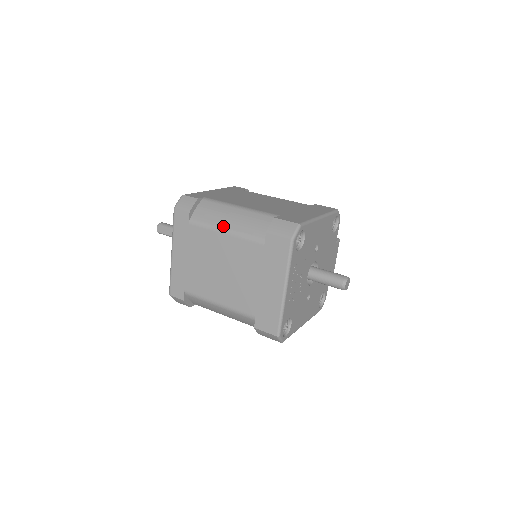
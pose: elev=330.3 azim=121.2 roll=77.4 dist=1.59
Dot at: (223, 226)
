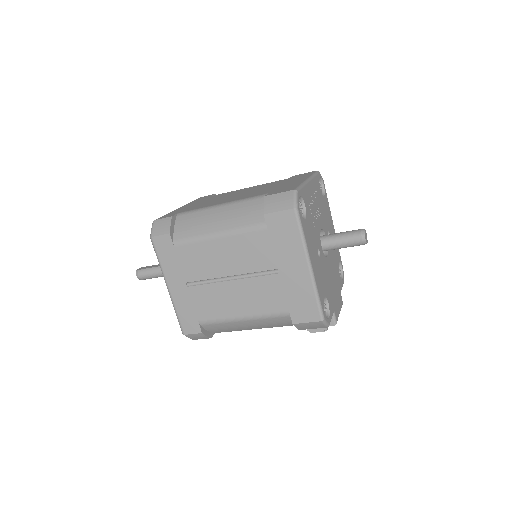
Dot at: occluded
